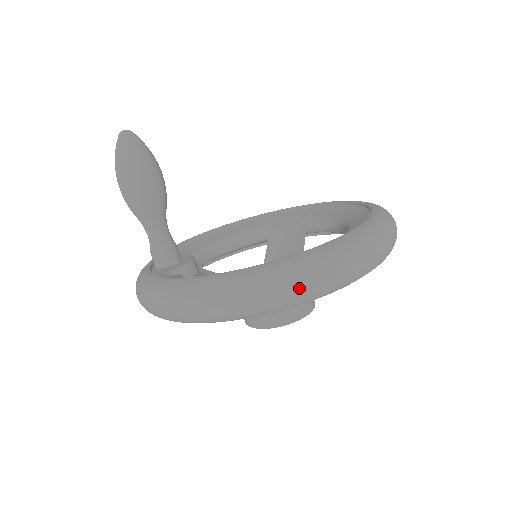
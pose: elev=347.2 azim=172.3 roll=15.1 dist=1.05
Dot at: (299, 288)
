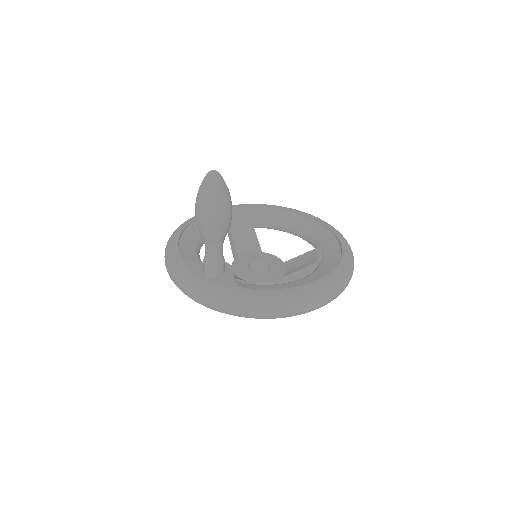
Dot at: occluded
